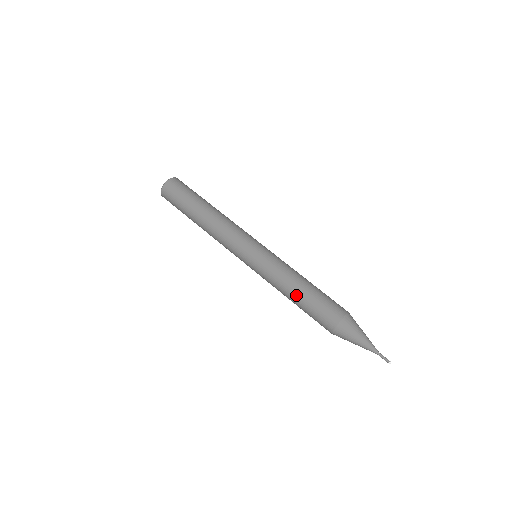
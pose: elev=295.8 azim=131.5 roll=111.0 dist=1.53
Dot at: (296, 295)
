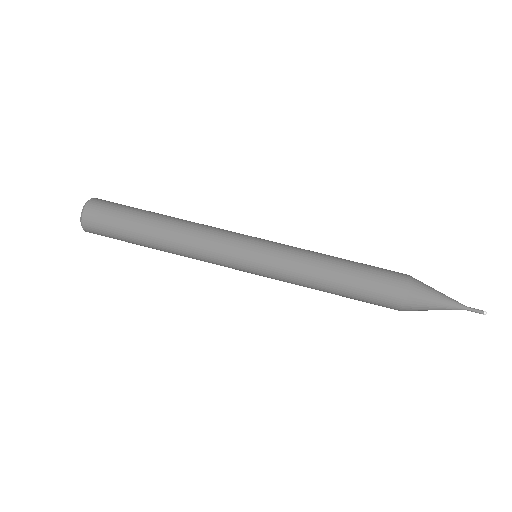
Dot at: (334, 291)
